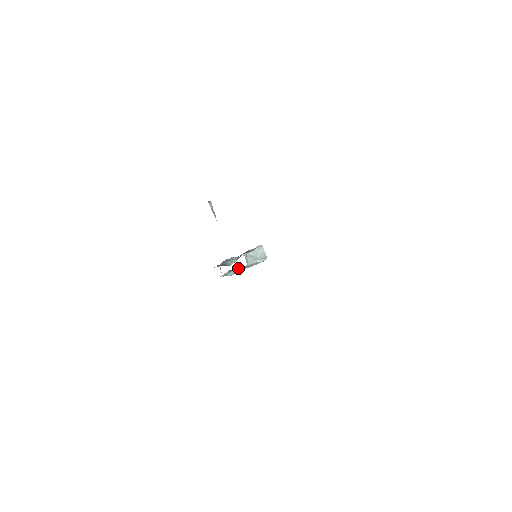
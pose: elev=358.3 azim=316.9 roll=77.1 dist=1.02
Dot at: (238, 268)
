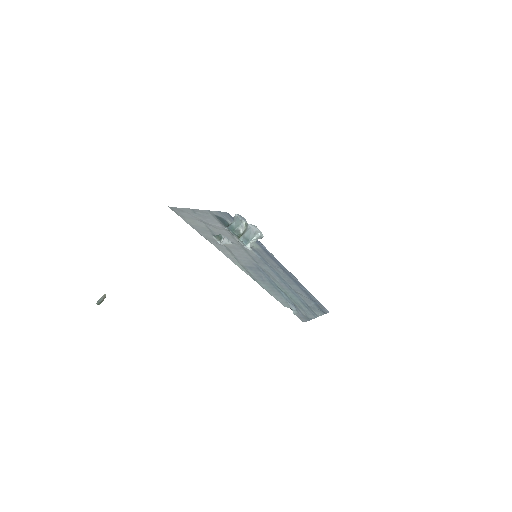
Dot at: occluded
